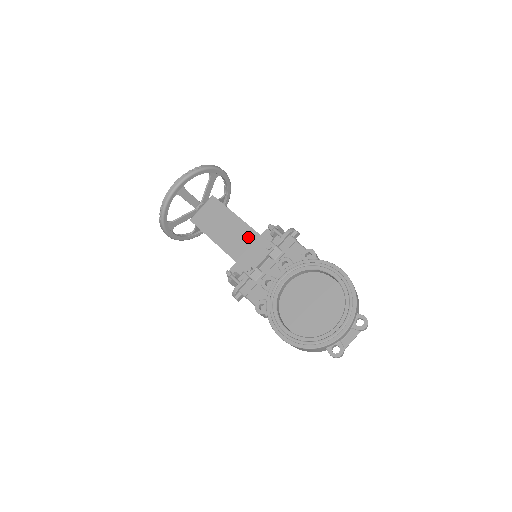
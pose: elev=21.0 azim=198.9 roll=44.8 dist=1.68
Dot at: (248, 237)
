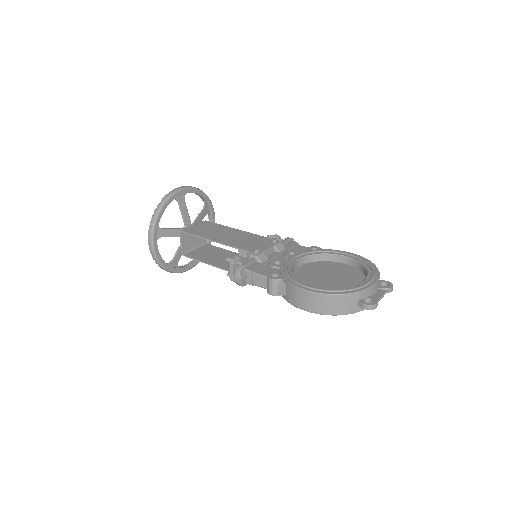
Dot at: (250, 237)
